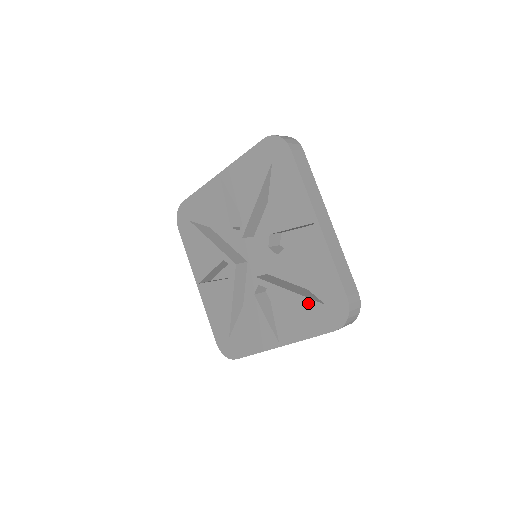
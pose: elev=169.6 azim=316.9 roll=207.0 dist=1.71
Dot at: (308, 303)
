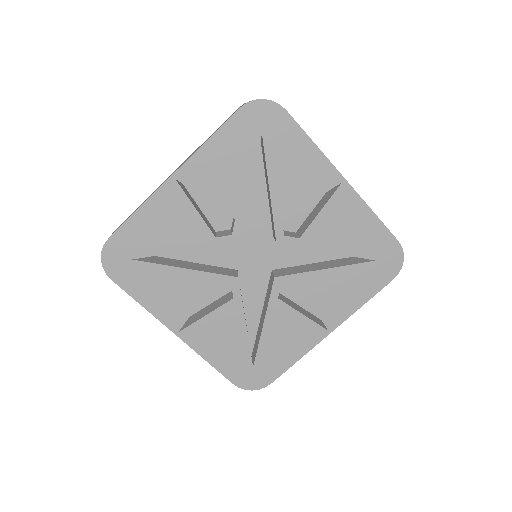
Dot at: (355, 270)
